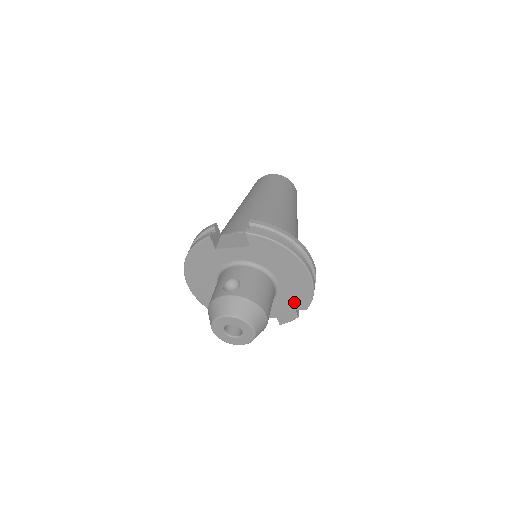
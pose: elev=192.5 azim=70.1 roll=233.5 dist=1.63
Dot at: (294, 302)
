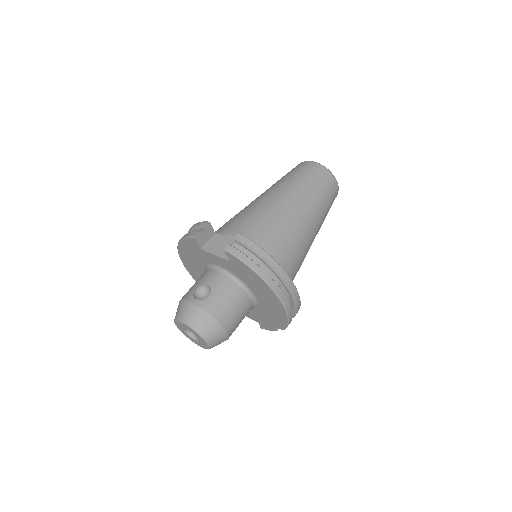
Dot at: (272, 319)
